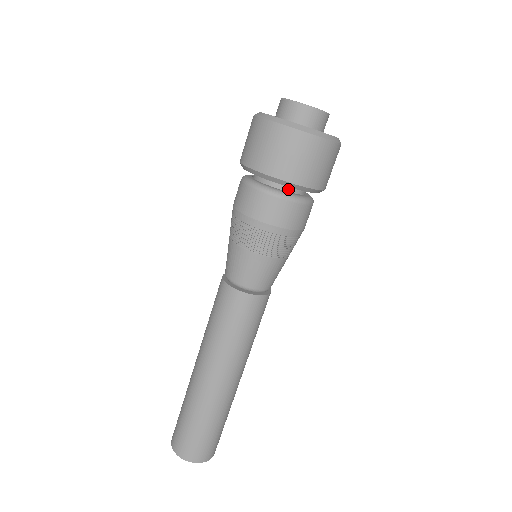
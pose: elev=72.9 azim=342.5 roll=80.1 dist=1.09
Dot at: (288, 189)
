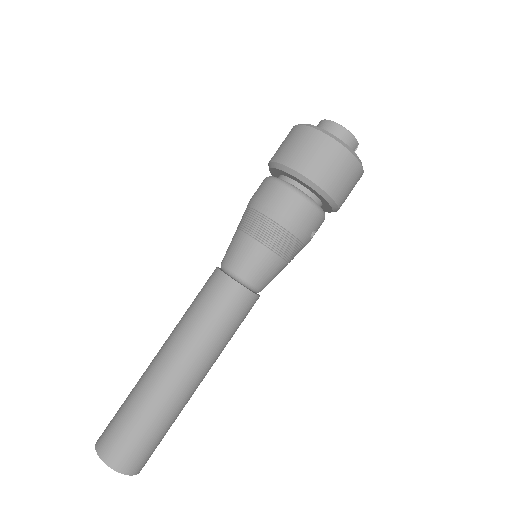
Dot at: (299, 187)
